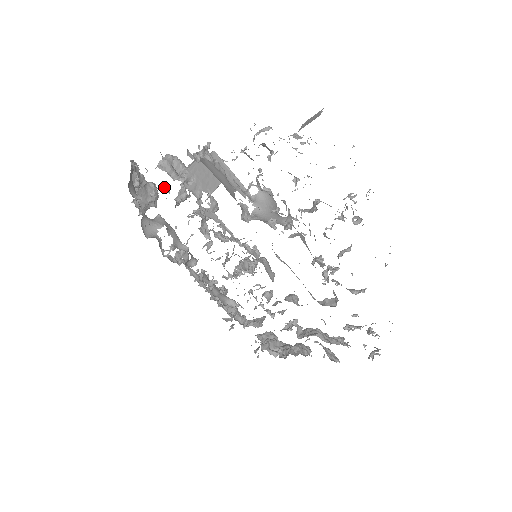
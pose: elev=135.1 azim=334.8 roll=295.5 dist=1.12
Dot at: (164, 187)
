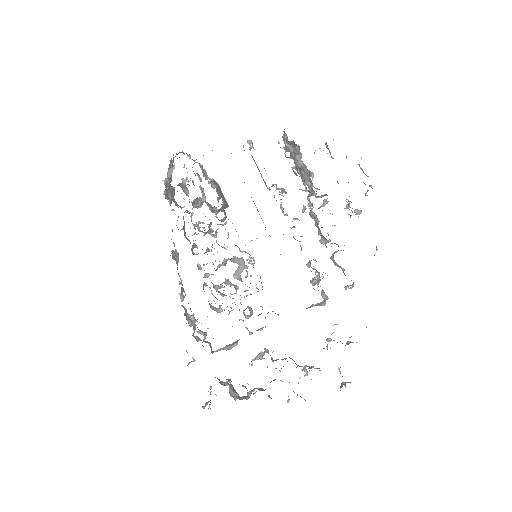
Dot at: (192, 181)
